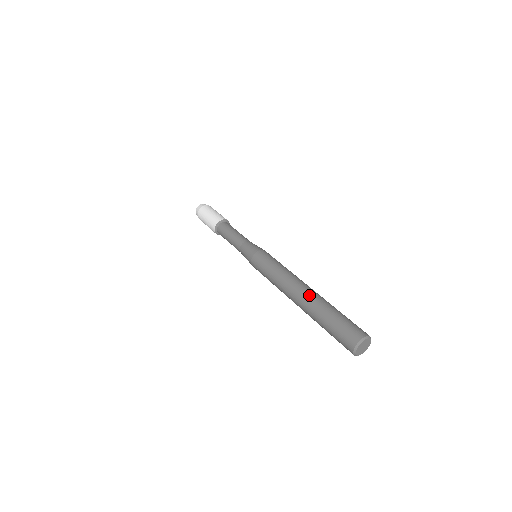
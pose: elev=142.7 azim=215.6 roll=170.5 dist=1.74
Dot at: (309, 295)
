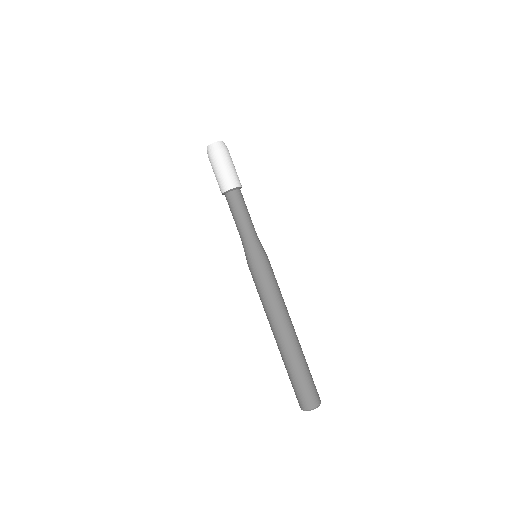
Dot at: occluded
